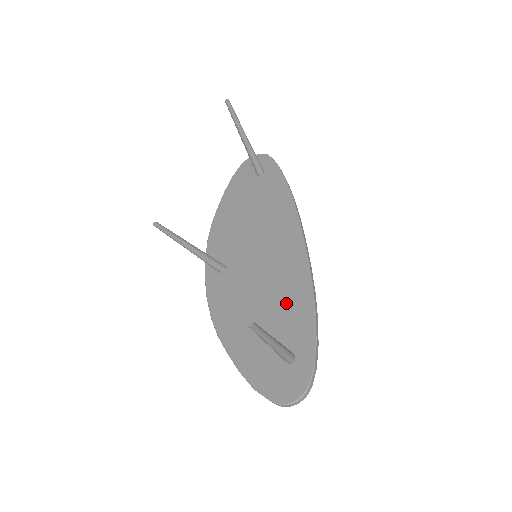
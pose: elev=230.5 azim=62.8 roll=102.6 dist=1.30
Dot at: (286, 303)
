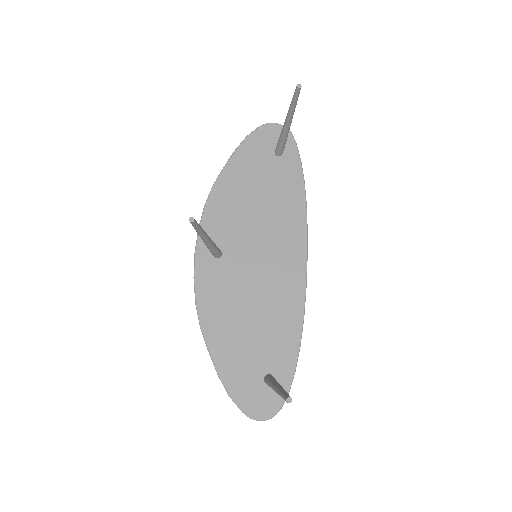
Dot at: (276, 322)
